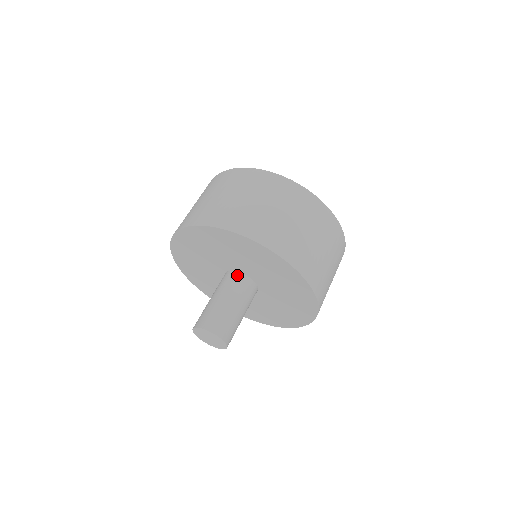
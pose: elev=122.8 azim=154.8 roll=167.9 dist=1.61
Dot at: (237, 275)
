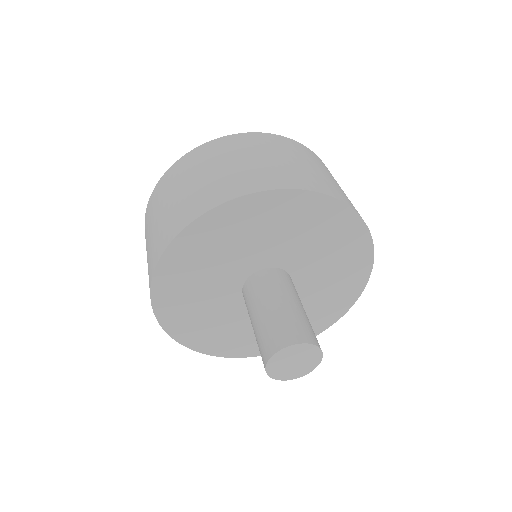
Dot at: (254, 278)
